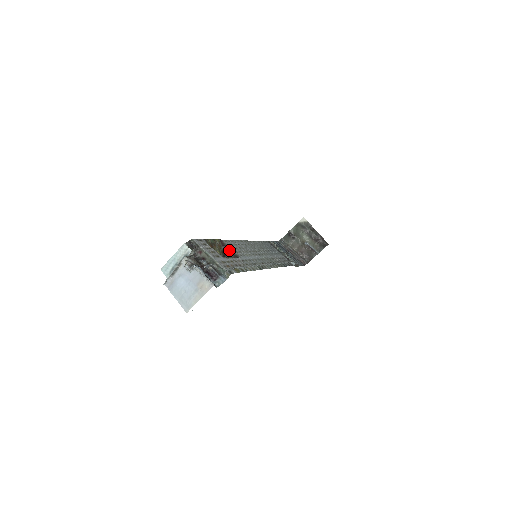
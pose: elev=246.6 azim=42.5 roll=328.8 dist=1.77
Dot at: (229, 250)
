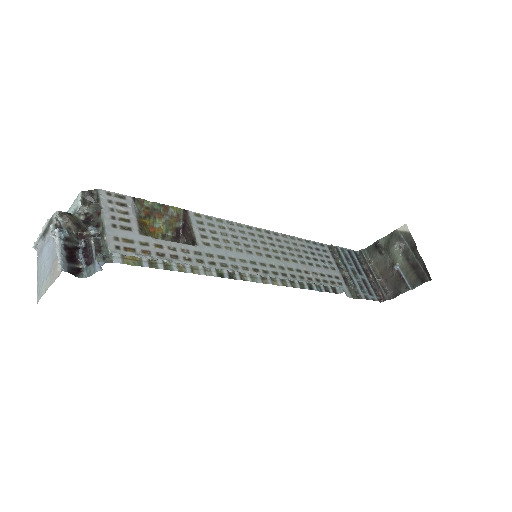
Dot at: (189, 230)
